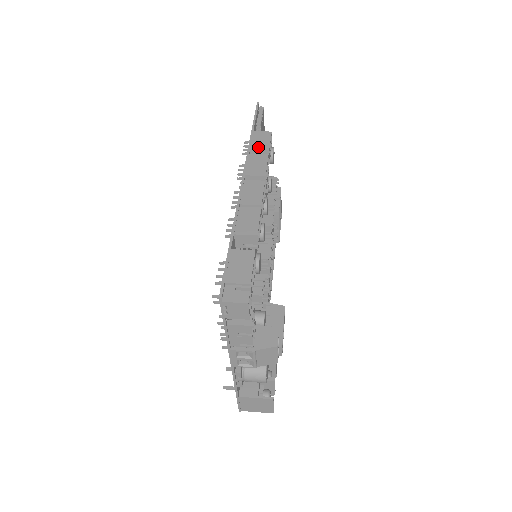
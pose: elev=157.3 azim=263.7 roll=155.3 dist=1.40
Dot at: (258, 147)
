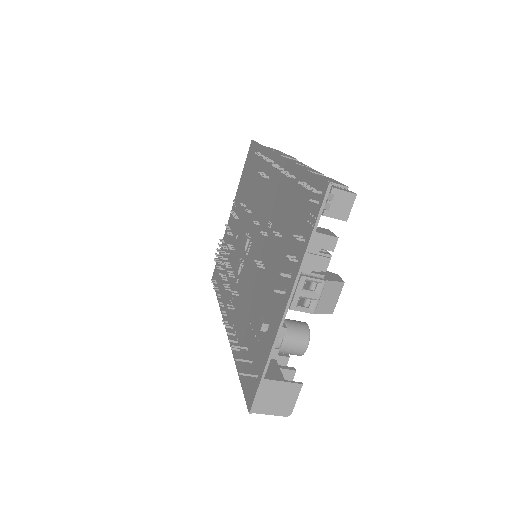
Dot at: occluded
